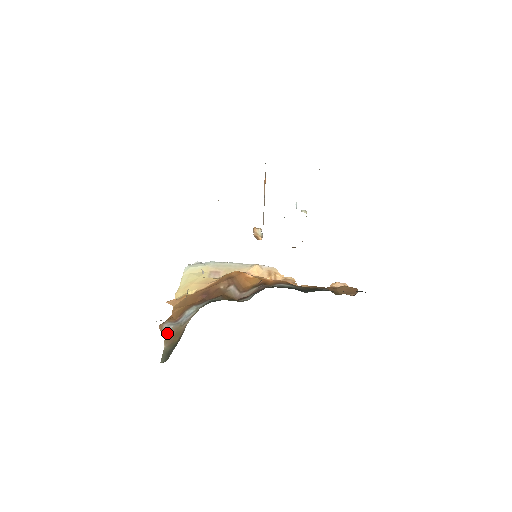
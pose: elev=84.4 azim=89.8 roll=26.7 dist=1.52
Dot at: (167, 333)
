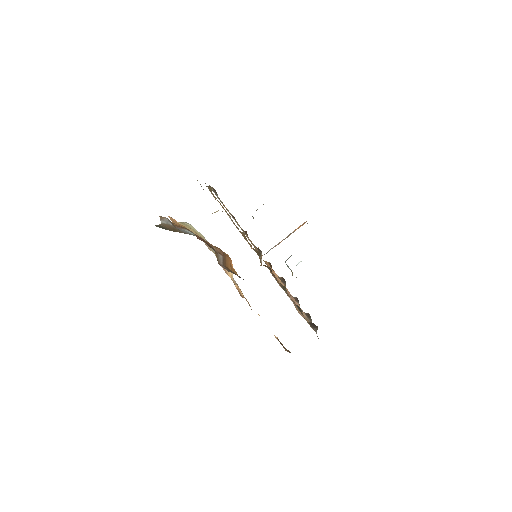
Dot at: (165, 223)
